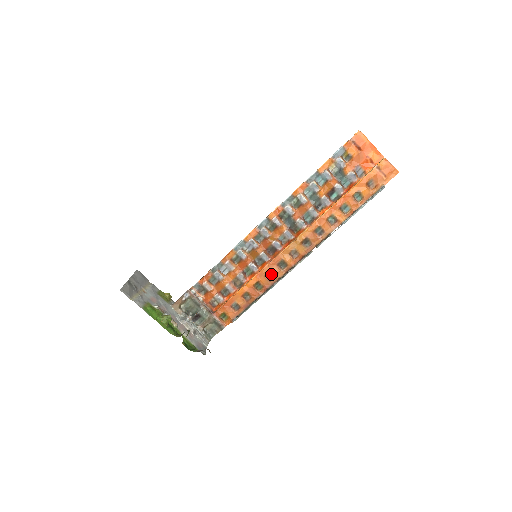
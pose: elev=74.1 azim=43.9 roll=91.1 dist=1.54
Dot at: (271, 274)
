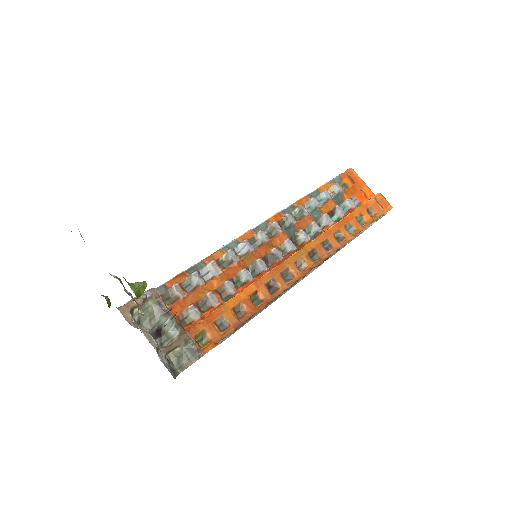
Dot at: (272, 285)
